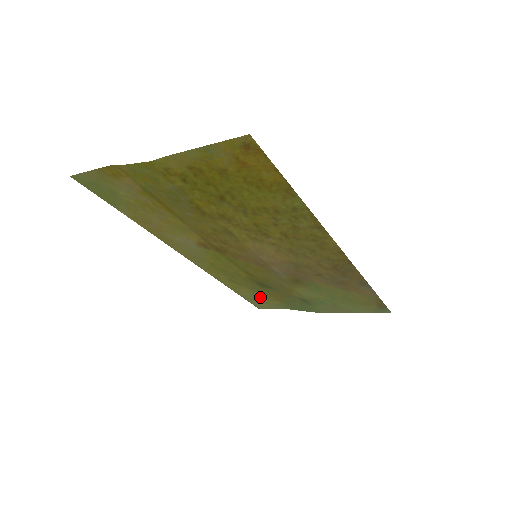
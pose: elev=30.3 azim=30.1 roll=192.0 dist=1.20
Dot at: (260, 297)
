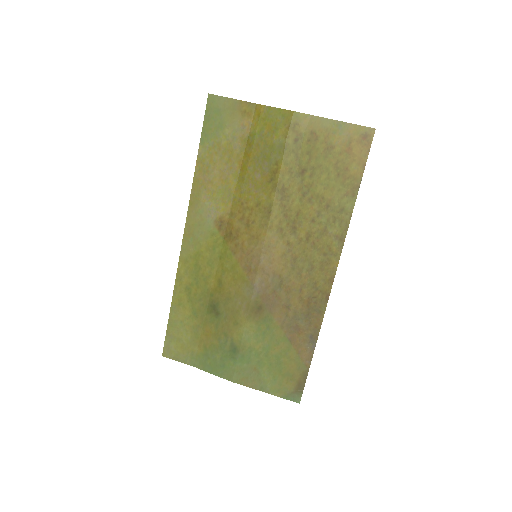
Dot at: (187, 332)
